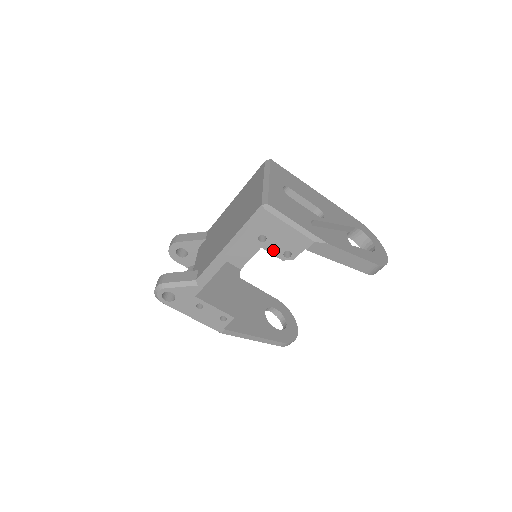
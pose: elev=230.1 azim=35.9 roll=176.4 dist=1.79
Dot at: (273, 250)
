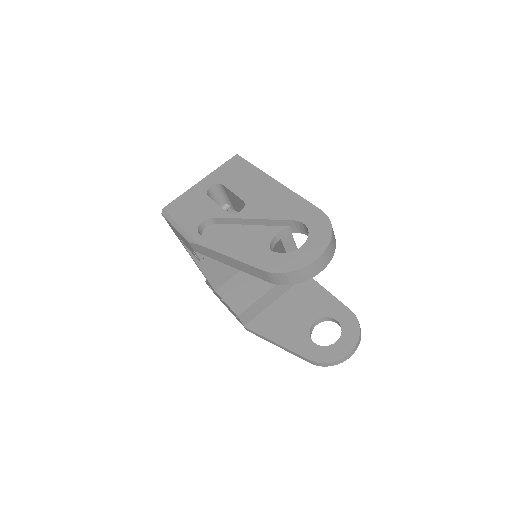
Dot at: (191, 251)
